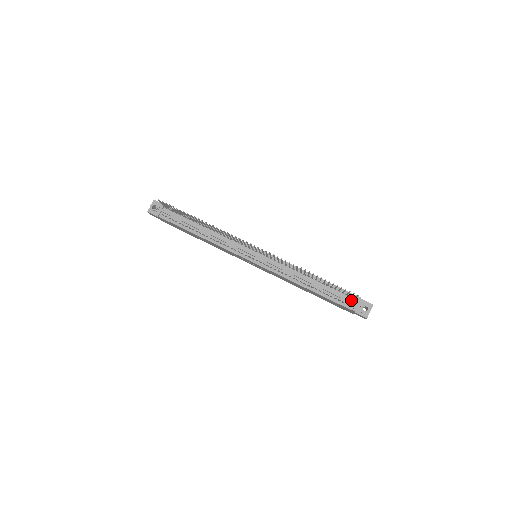
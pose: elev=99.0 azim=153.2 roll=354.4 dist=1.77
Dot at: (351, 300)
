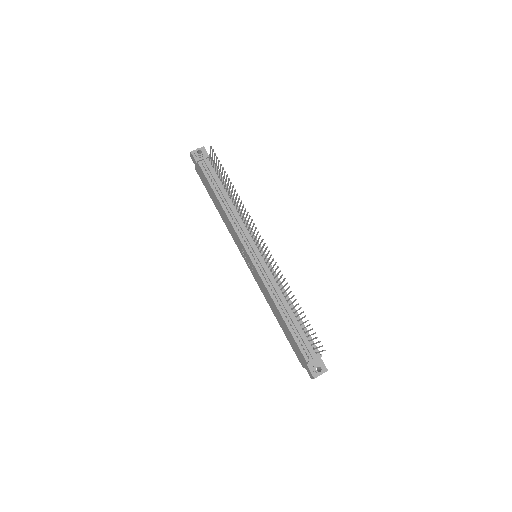
Dot at: (312, 352)
